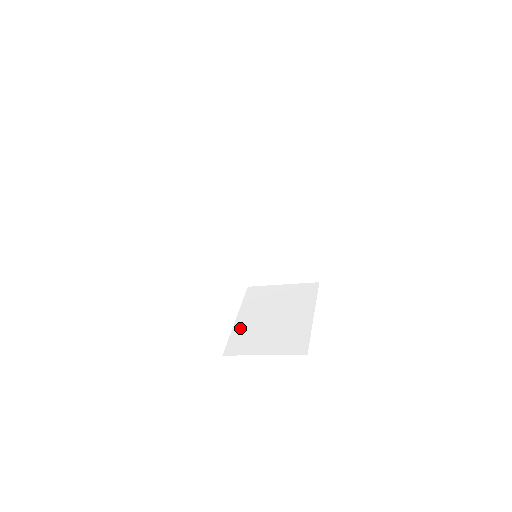
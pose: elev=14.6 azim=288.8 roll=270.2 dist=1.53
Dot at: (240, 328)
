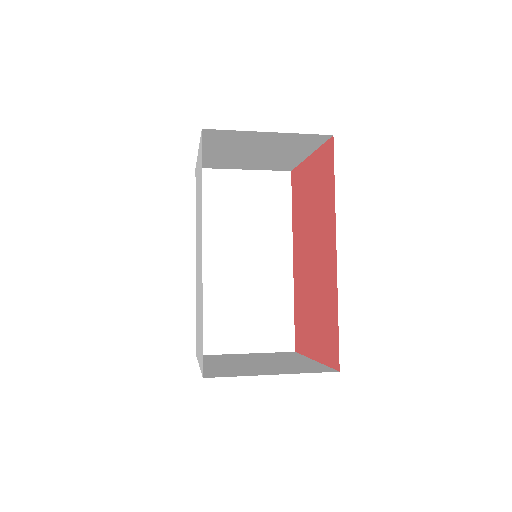
Dot at: (213, 367)
